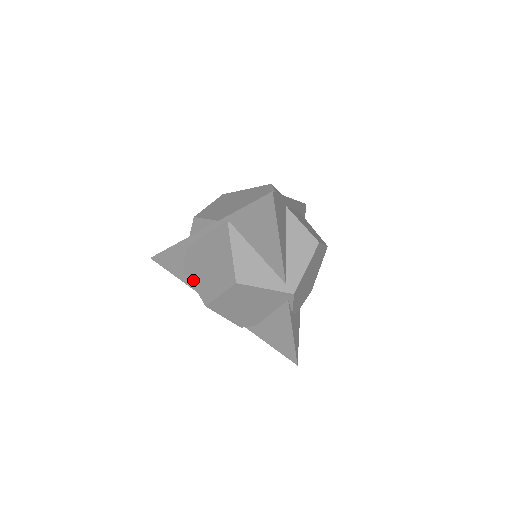
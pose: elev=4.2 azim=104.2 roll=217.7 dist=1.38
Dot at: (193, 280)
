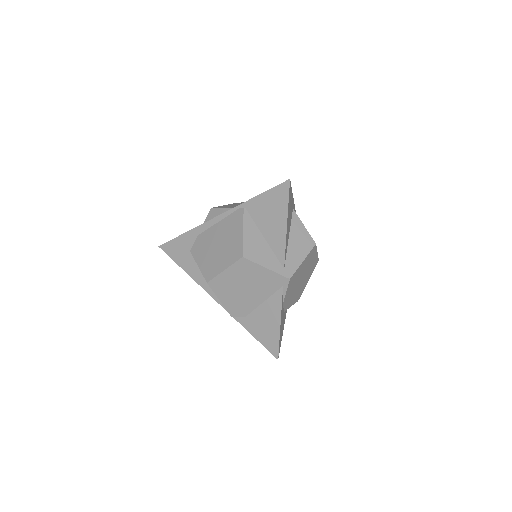
Dot at: (199, 261)
